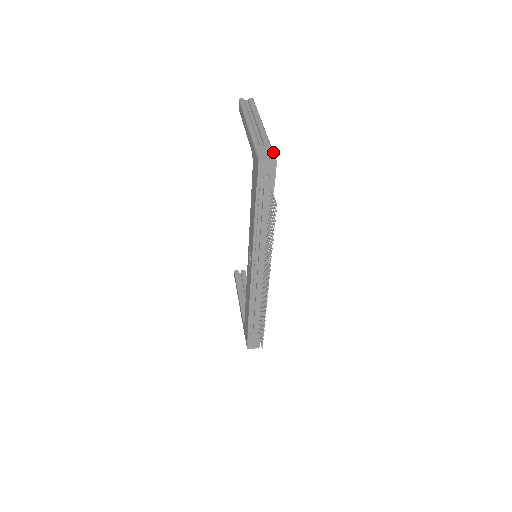
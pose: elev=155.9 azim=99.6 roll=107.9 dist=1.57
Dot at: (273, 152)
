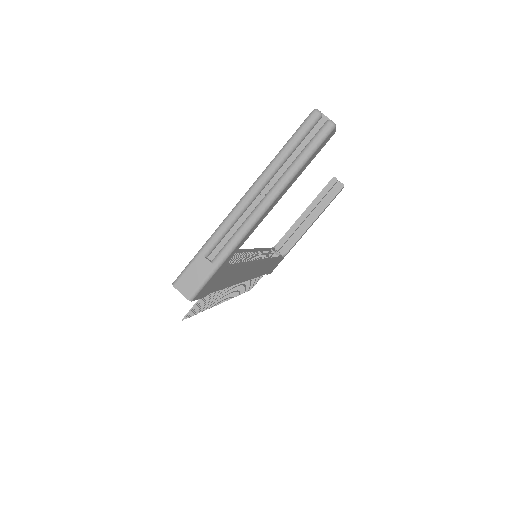
Dot at: (203, 284)
